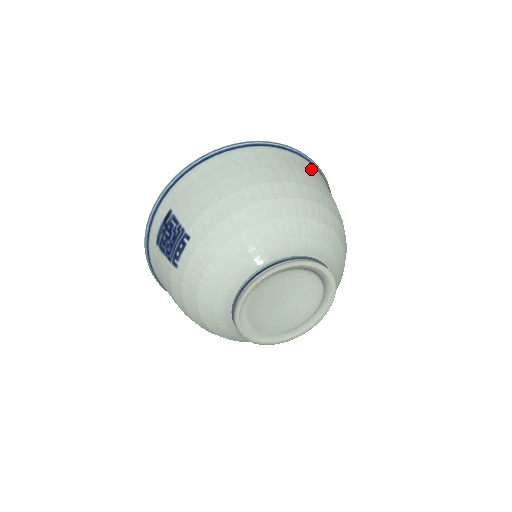
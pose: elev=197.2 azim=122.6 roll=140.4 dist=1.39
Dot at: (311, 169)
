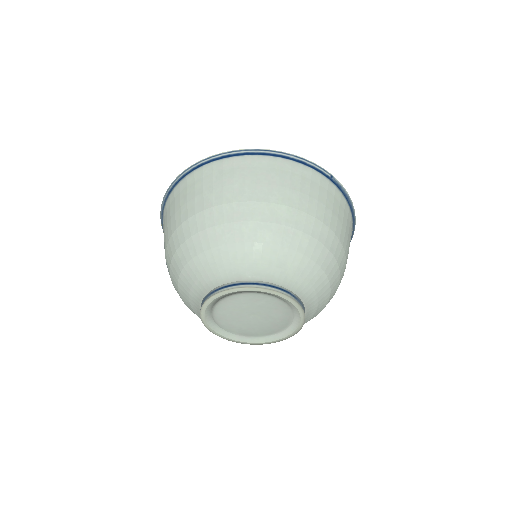
Dot at: (261, 167)
